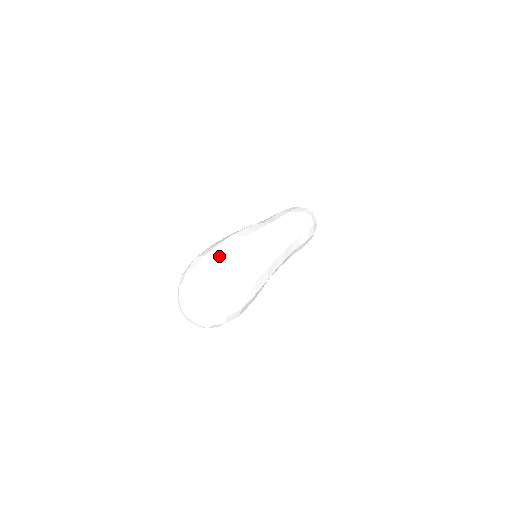
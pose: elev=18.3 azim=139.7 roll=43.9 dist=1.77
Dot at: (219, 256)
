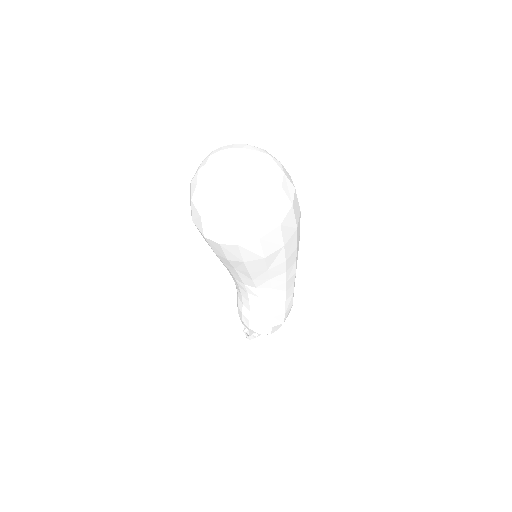
Dot at: occluded
